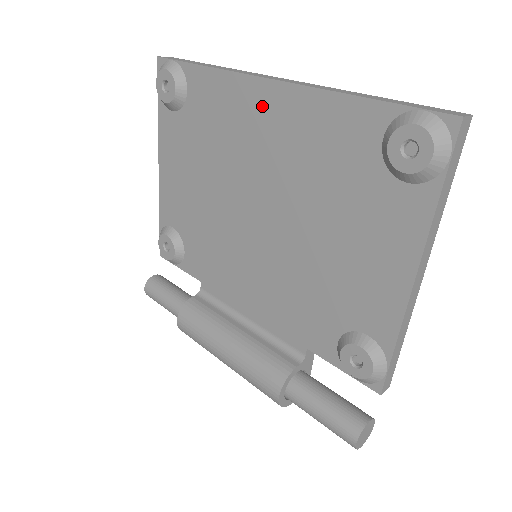
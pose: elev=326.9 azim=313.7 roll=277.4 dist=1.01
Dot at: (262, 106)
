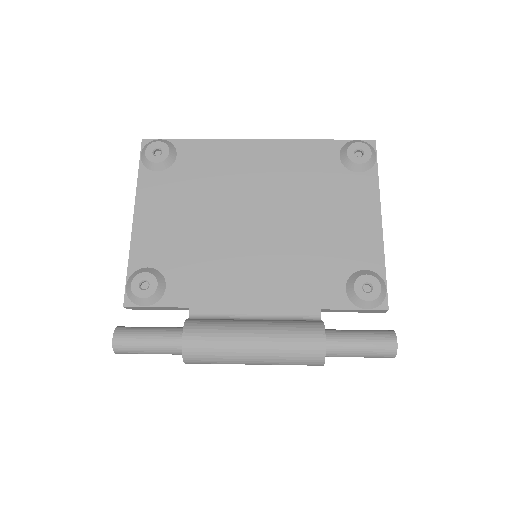
Dot at: (252, 154)
